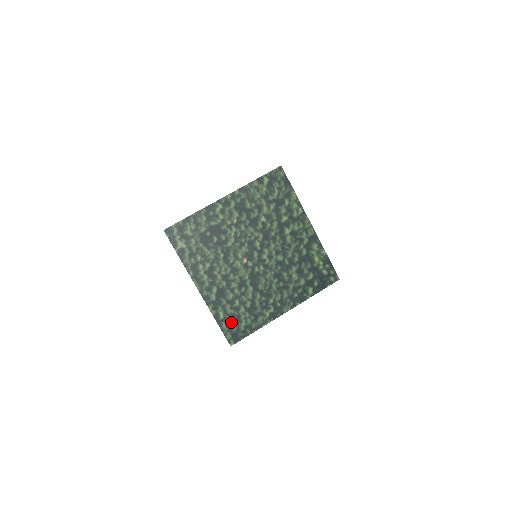
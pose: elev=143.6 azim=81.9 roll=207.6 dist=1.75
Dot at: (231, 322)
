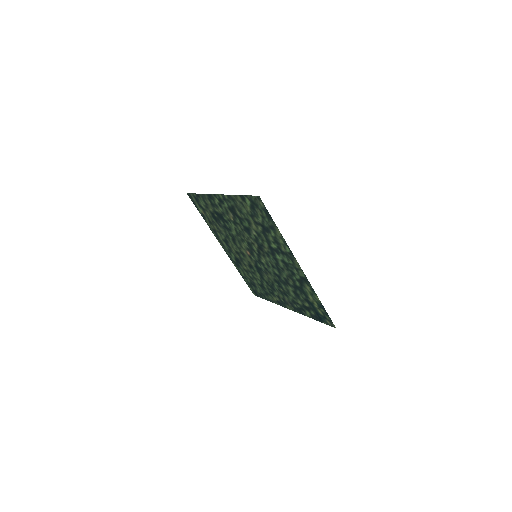
Dot at: (250, 282)
